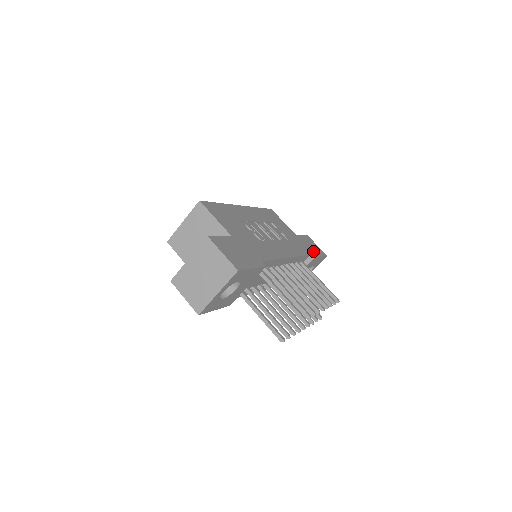
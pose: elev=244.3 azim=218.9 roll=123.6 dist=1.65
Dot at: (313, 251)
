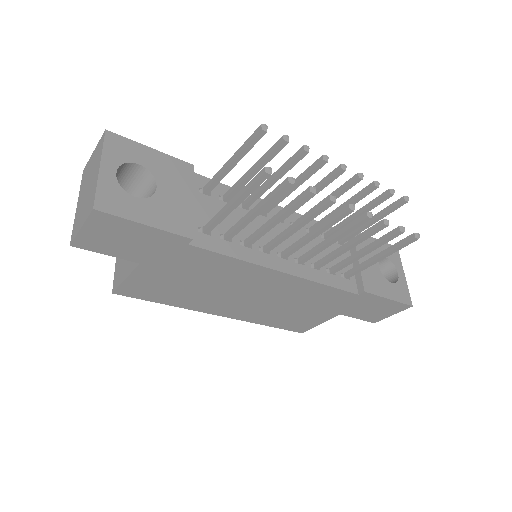
Dot at: occluded
